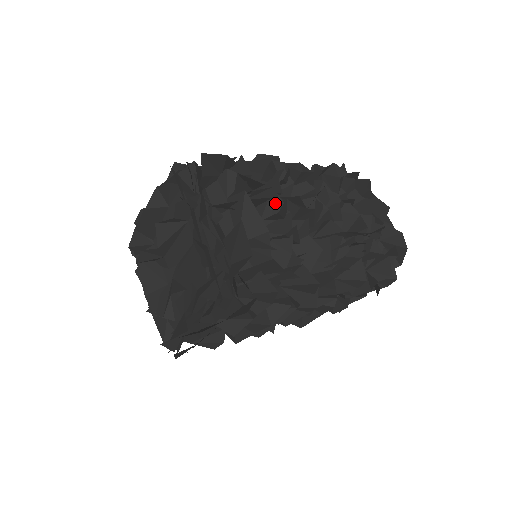
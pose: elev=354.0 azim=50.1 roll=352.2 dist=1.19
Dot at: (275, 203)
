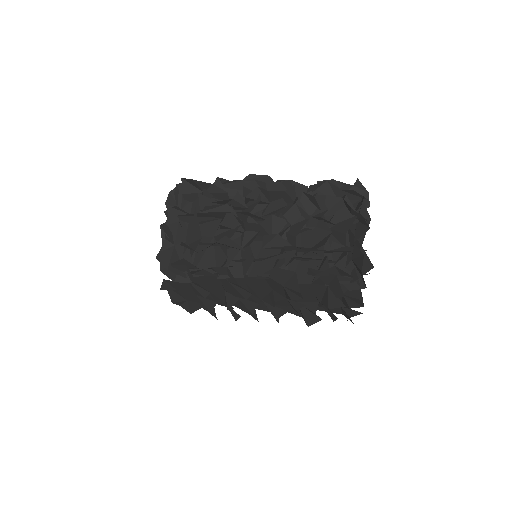
Dot at: occluded
